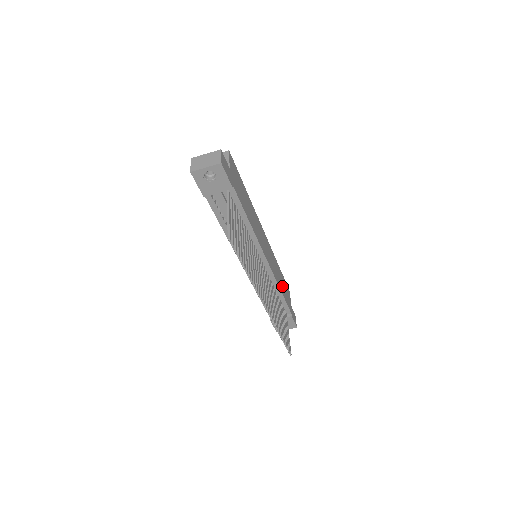
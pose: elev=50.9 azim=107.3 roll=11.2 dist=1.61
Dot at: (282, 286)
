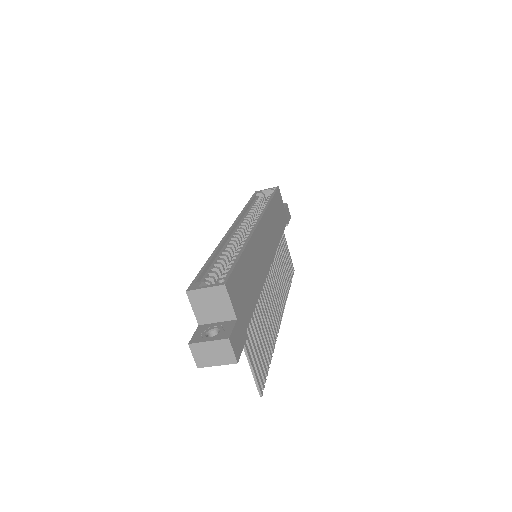
Dot at: (278, 222)
